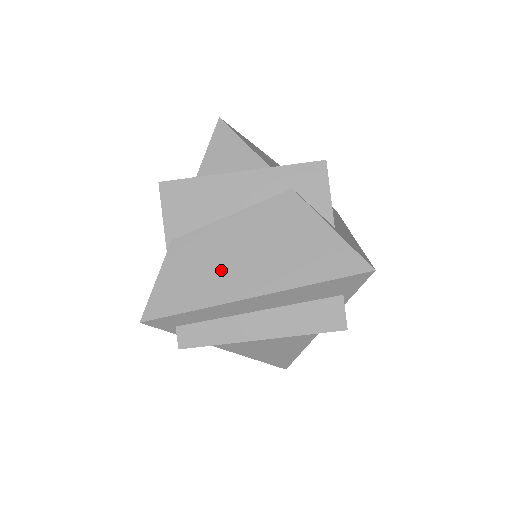
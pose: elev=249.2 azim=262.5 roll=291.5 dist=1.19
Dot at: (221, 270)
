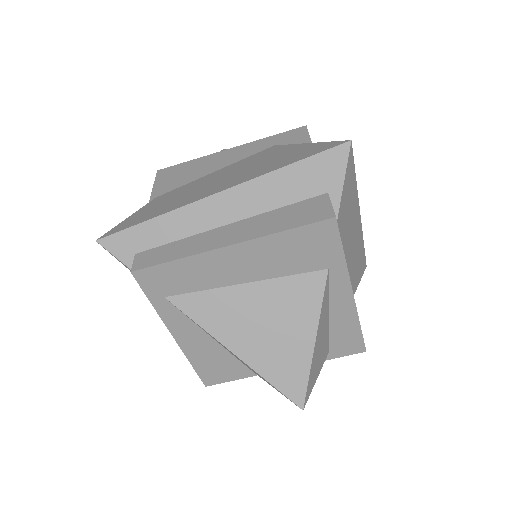
Dot at: (193, 193)
